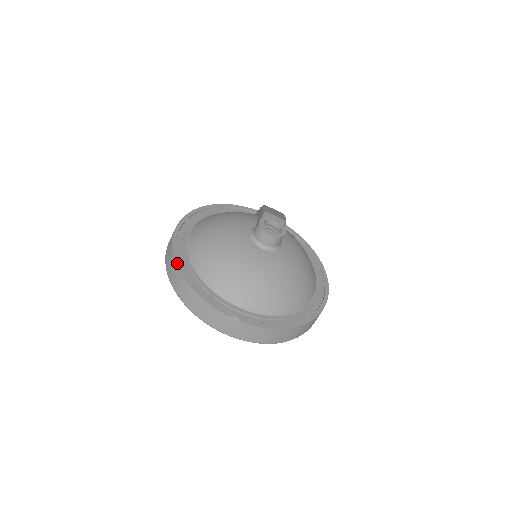
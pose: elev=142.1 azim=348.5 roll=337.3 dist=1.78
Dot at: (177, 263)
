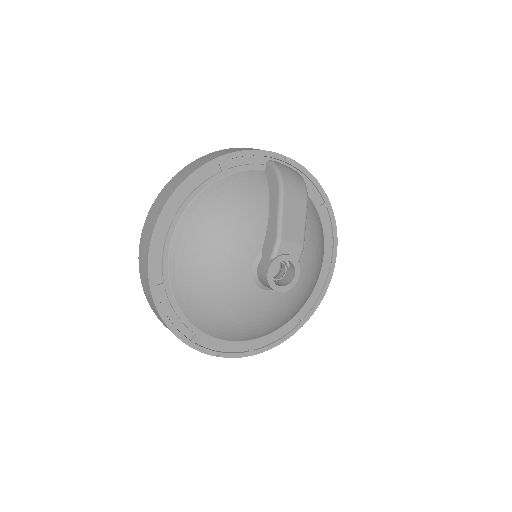
Dot at: (156, 303)
